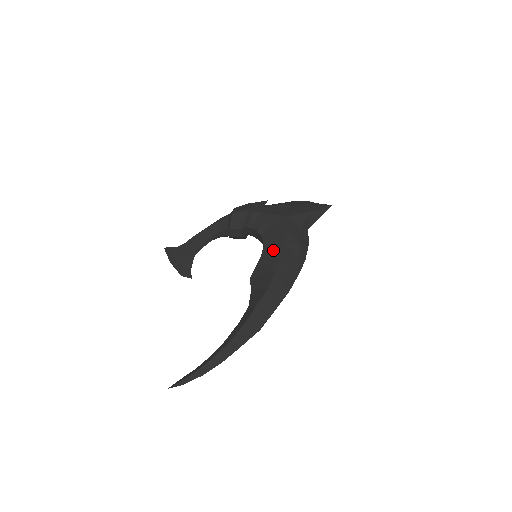
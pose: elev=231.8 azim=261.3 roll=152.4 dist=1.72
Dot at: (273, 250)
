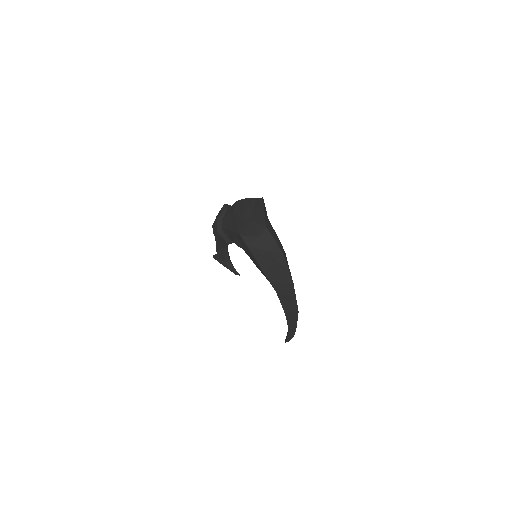
Dot at: occluded
